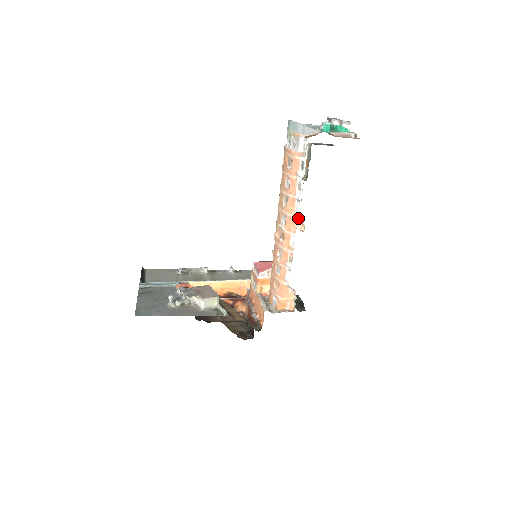
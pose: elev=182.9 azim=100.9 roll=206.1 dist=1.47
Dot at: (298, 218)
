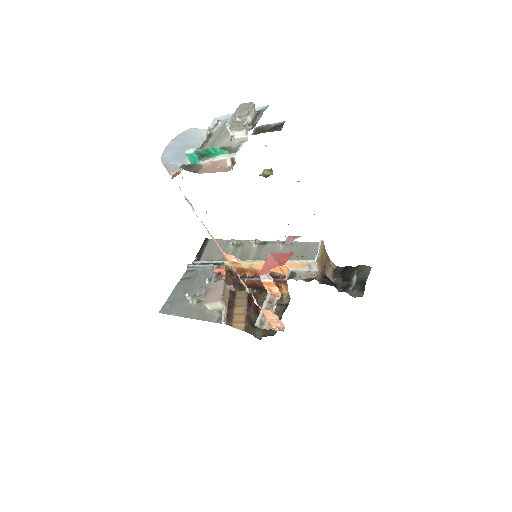
Dot at: (224, 254)
